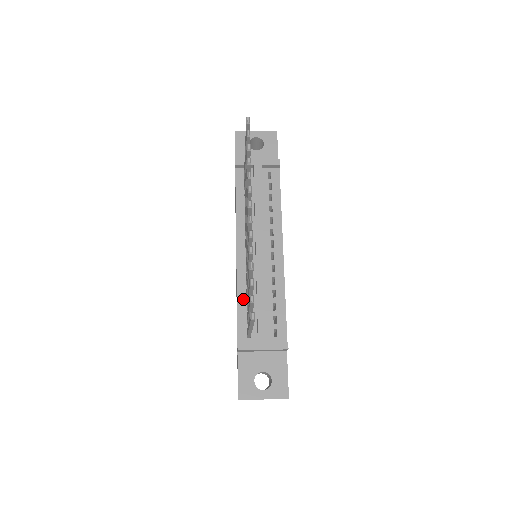
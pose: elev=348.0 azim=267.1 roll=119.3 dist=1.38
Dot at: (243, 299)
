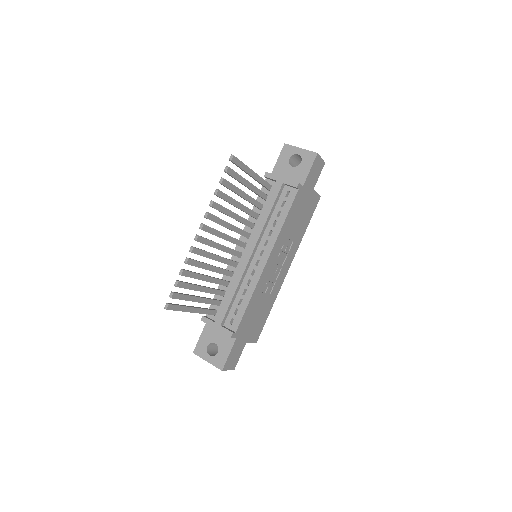
Dot at: (223, 286)
